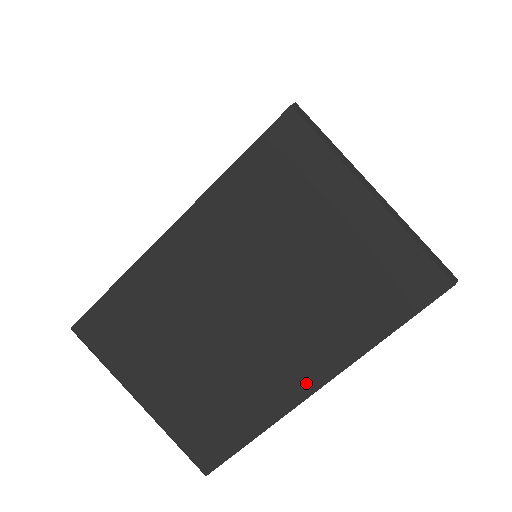
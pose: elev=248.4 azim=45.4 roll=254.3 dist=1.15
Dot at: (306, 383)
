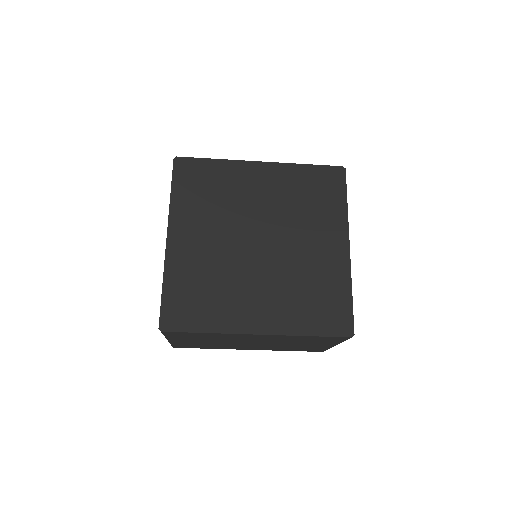
Dot at: (247, 349)
